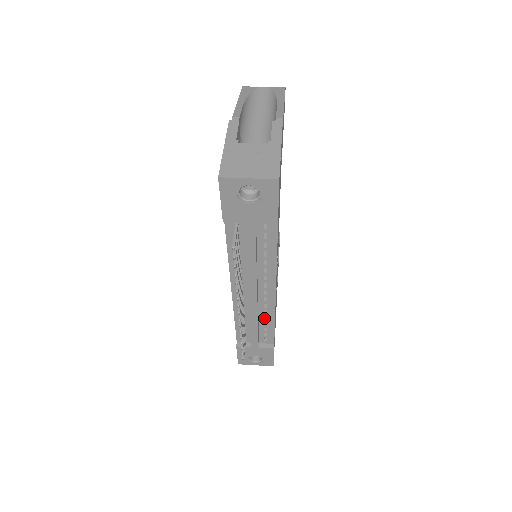
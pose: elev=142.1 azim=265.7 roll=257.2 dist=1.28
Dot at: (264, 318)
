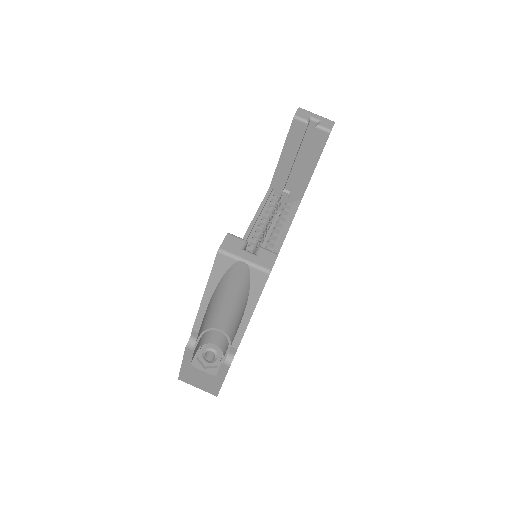
Dot at: occluded
